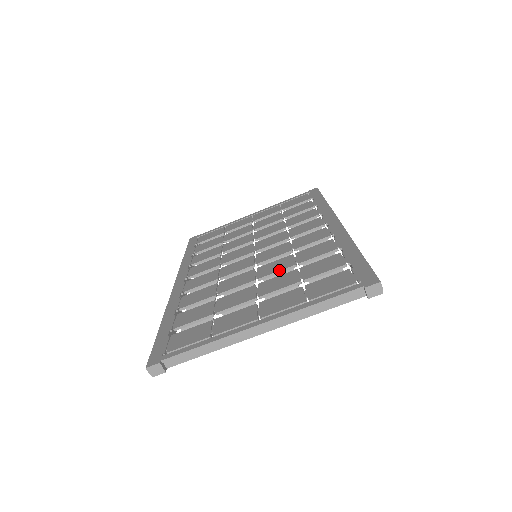
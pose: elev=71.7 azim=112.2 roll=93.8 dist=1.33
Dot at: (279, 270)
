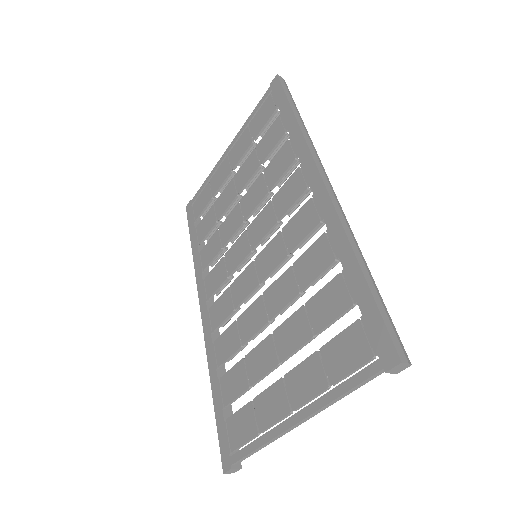
Dot at: (285, 304)
